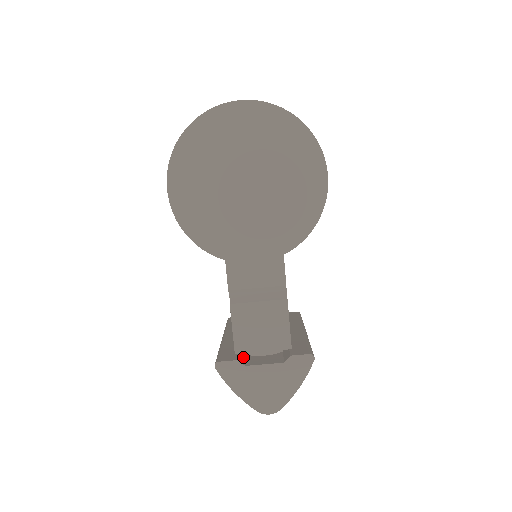
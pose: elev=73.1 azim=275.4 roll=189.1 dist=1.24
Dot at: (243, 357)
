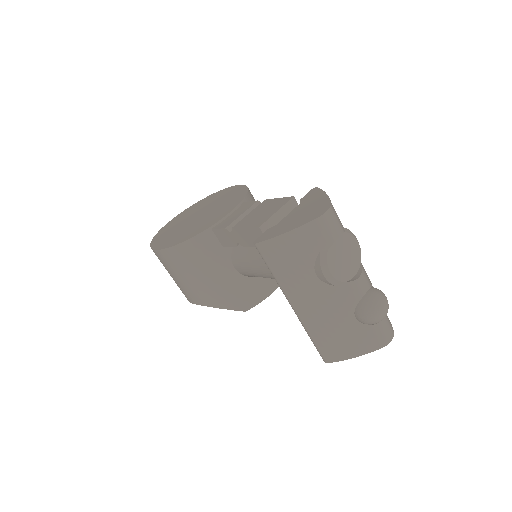
Dot at: occluded
